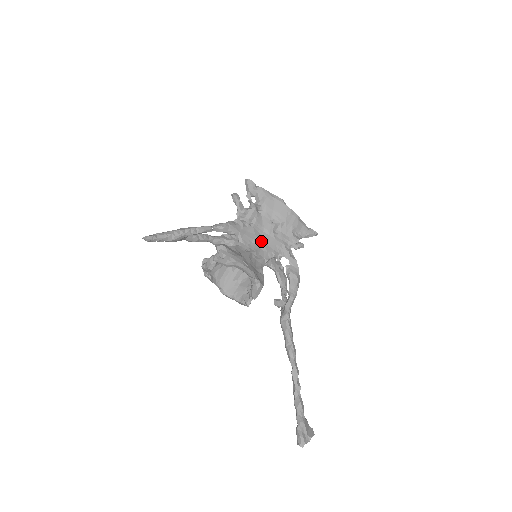
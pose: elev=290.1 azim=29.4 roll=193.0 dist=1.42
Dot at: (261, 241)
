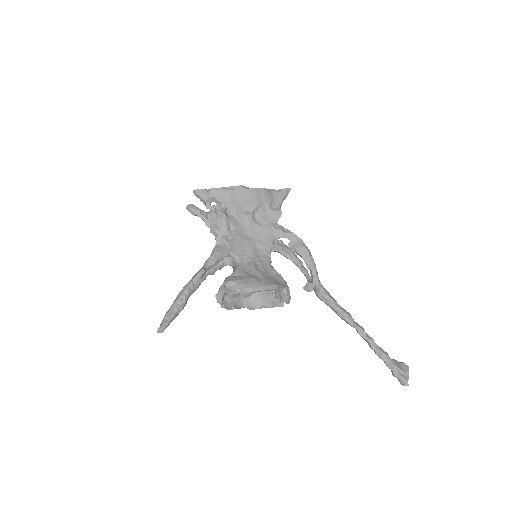
Dot at: (251, 241)
